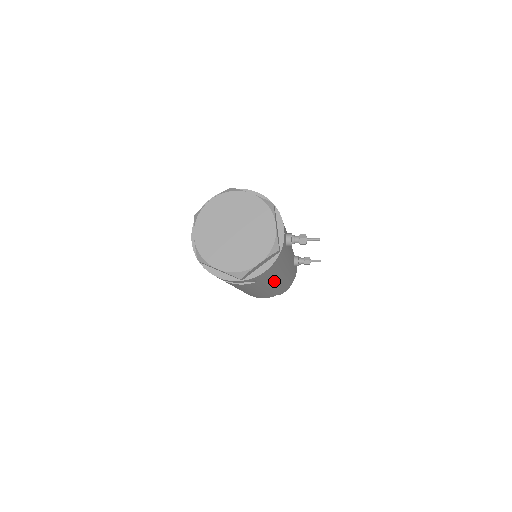
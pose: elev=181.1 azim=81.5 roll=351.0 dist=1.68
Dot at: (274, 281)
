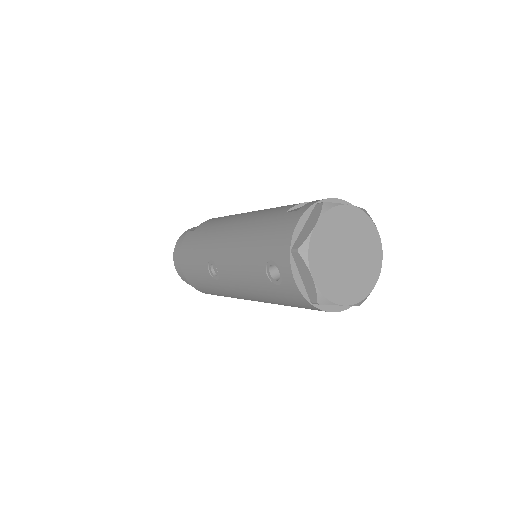
Dot at: occluded
